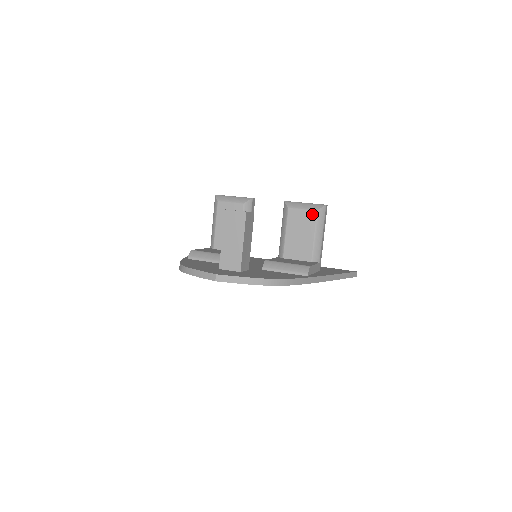
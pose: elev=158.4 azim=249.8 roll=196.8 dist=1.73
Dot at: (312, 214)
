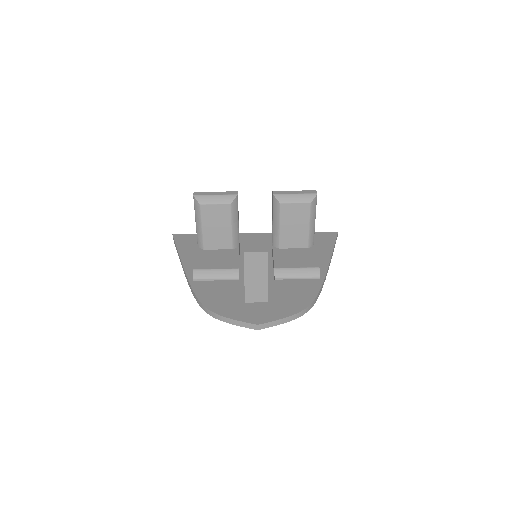
Dot at: (306, 206)
